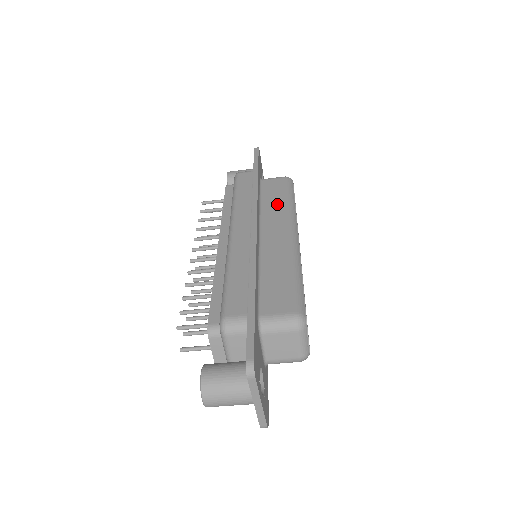
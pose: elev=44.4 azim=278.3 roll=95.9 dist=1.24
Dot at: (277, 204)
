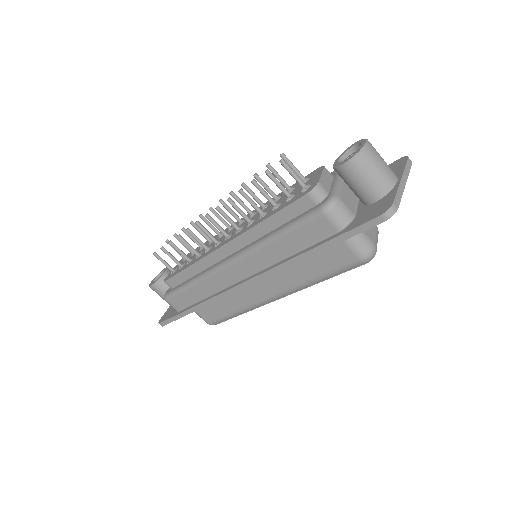
Dot at: occluded
